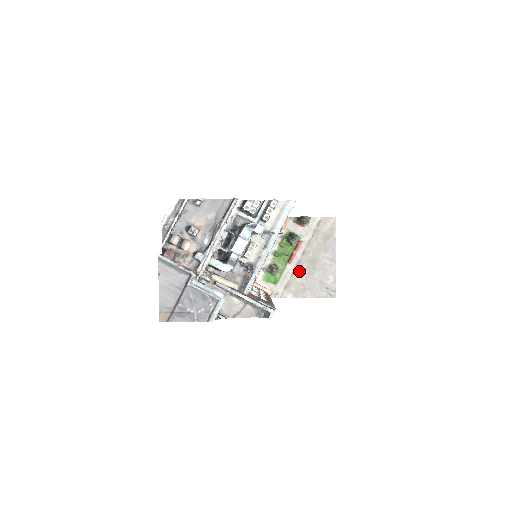
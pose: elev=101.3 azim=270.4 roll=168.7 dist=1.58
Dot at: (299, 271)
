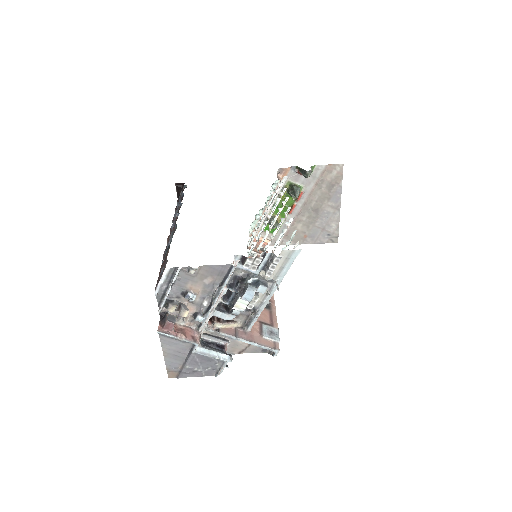
Dot at: (300, 220)
